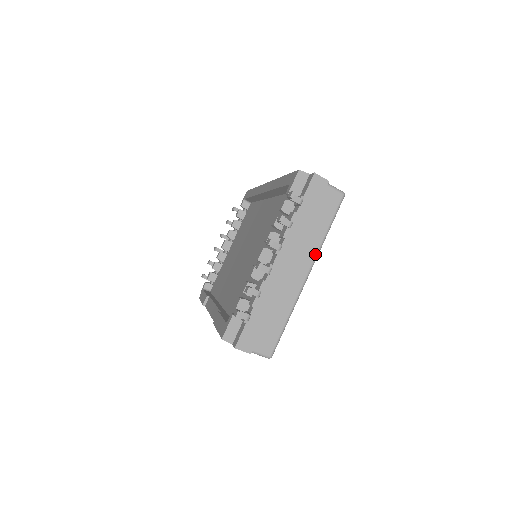
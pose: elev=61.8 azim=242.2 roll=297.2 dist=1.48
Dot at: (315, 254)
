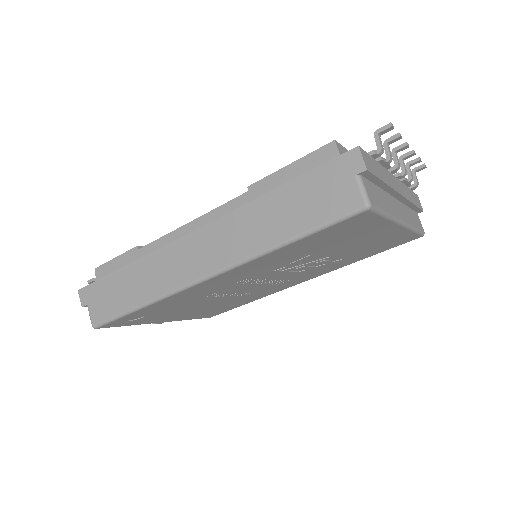
Dot at: (409, 223)
